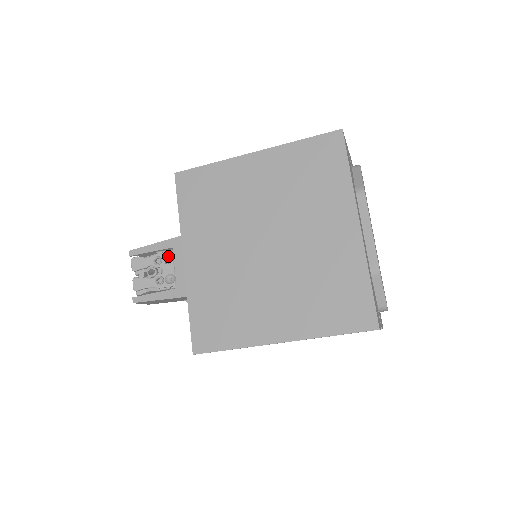
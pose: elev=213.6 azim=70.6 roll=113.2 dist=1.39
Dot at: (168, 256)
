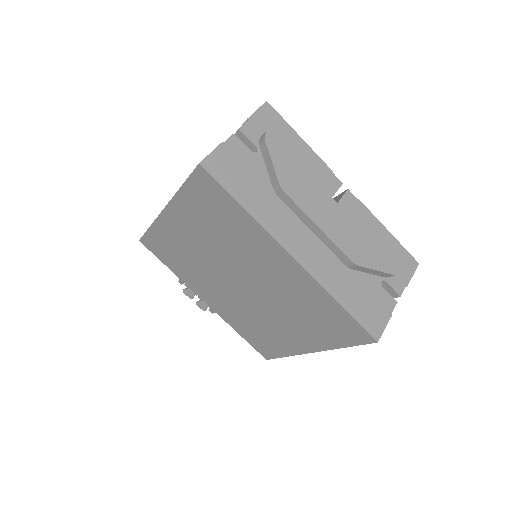
Dot at: occluded
